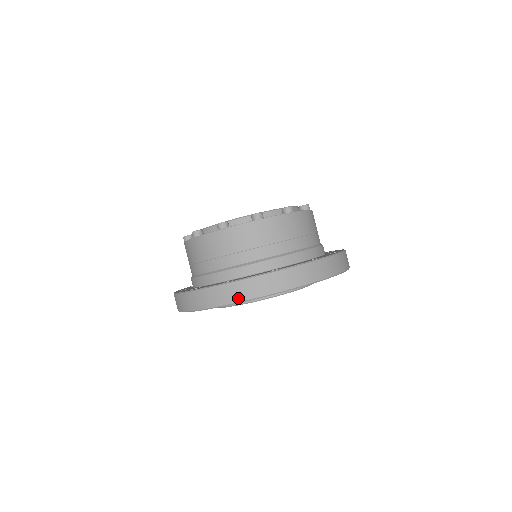
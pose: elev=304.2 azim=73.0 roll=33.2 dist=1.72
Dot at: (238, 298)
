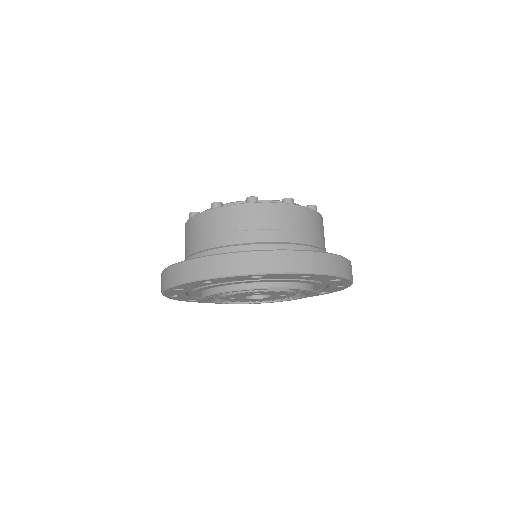
Dot at: (209, 274)
